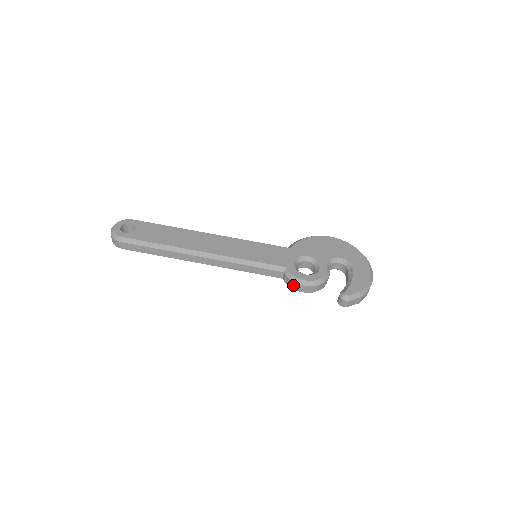
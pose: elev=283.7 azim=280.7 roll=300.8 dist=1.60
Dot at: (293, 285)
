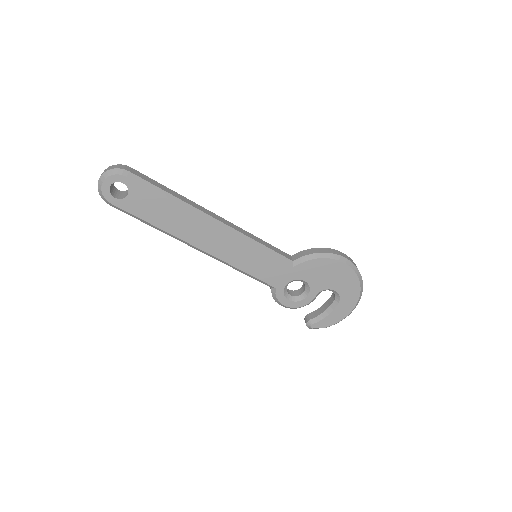
Dot at: occluded
